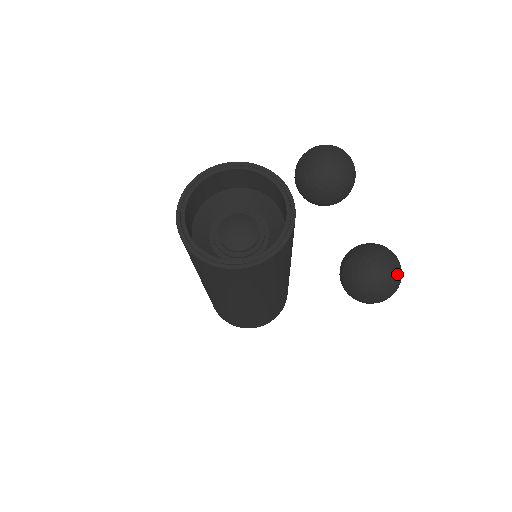
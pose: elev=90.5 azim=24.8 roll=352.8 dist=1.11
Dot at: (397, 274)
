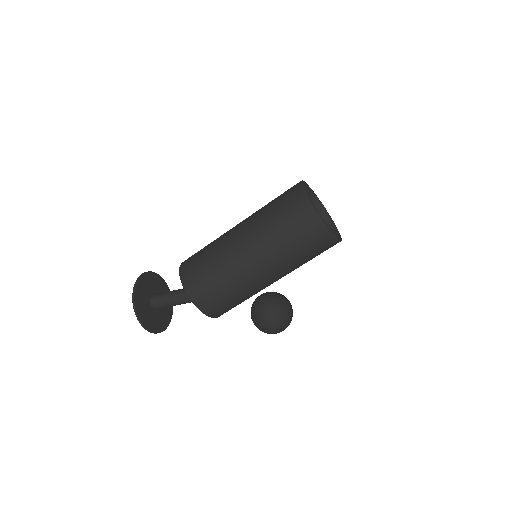
Dot at: occluded
